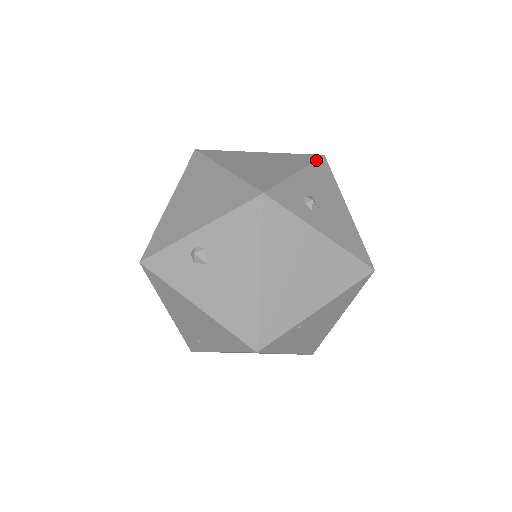
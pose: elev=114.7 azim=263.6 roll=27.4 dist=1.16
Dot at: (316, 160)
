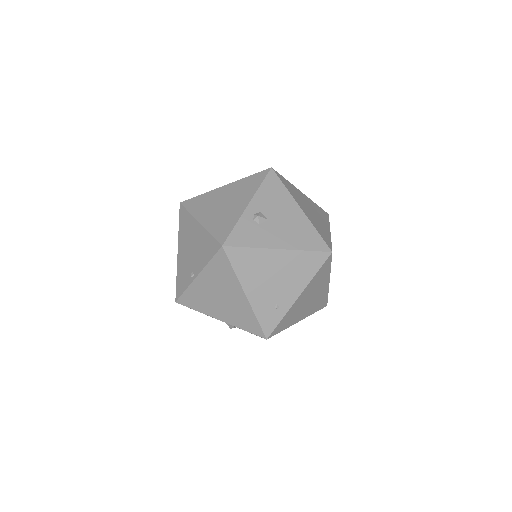
Dot at: occluded
